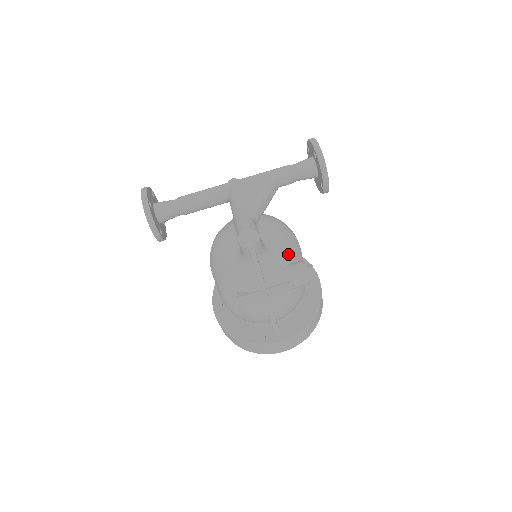
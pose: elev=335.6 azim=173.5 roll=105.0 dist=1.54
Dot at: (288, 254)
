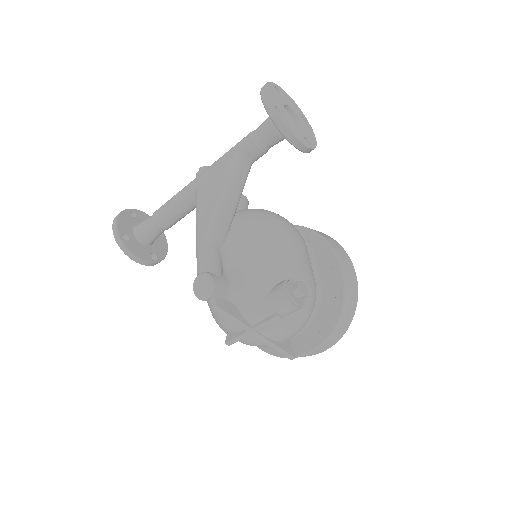
Dot at: (268, 274)
